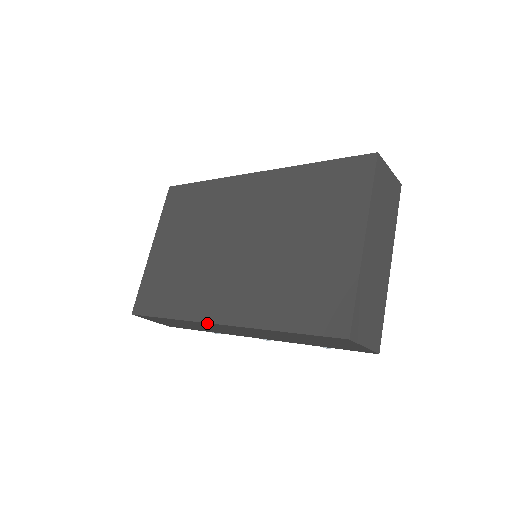
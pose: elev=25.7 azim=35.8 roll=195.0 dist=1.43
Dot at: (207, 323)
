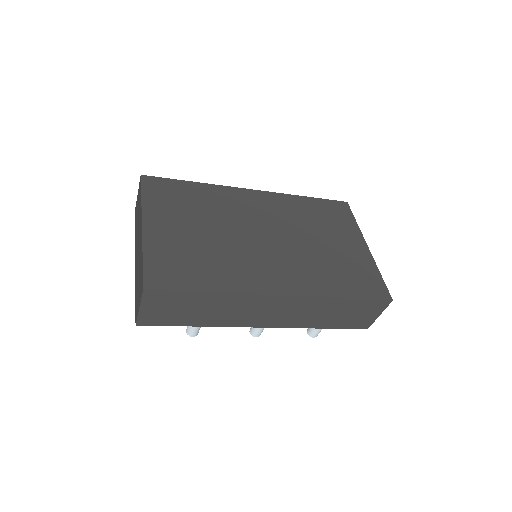
Dot at: (265, 295)
